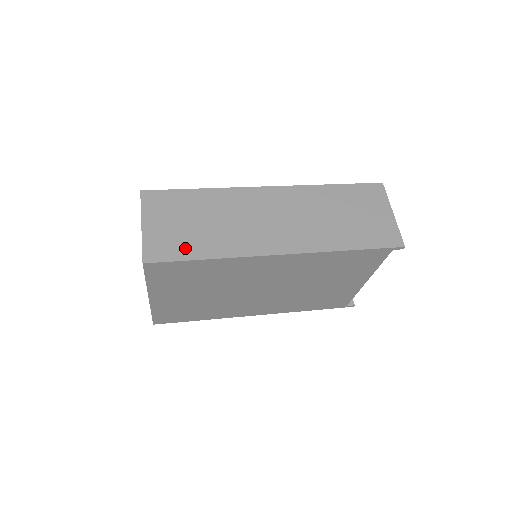
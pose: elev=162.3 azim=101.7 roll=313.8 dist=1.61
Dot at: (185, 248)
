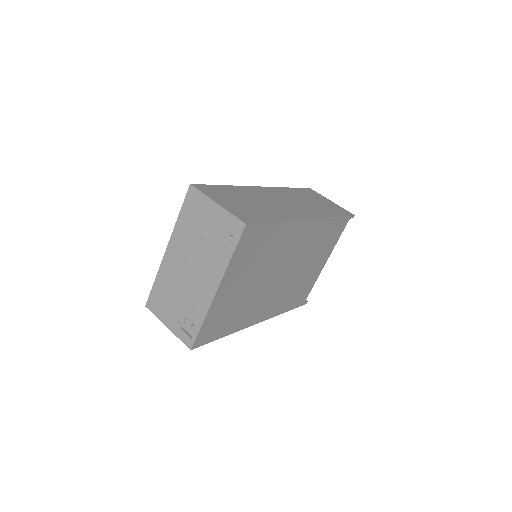
Dot at: (260, 216)
